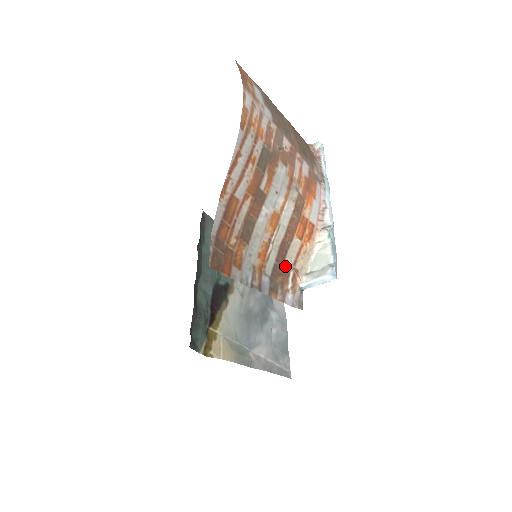
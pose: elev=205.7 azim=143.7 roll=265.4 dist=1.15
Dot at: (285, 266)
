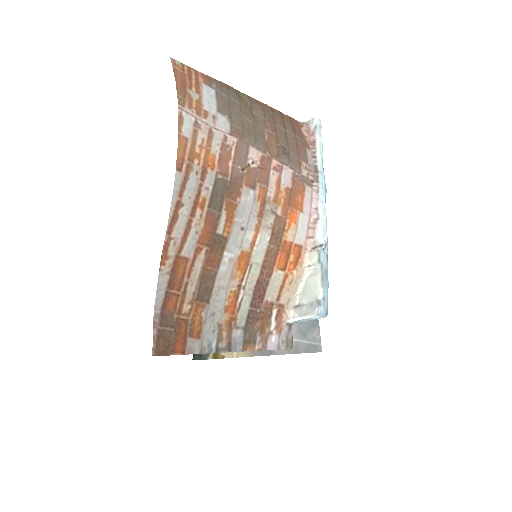
Dot at: (265, 307)
